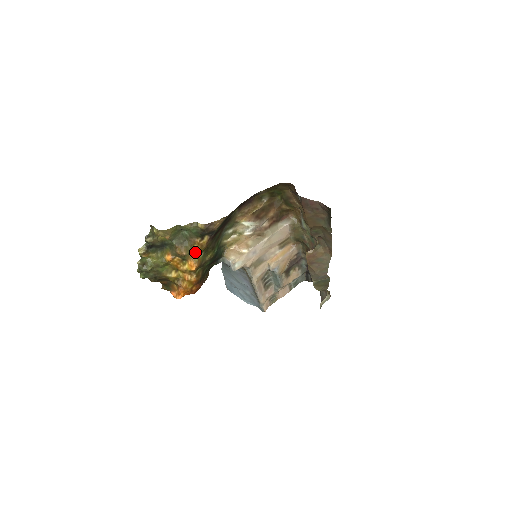
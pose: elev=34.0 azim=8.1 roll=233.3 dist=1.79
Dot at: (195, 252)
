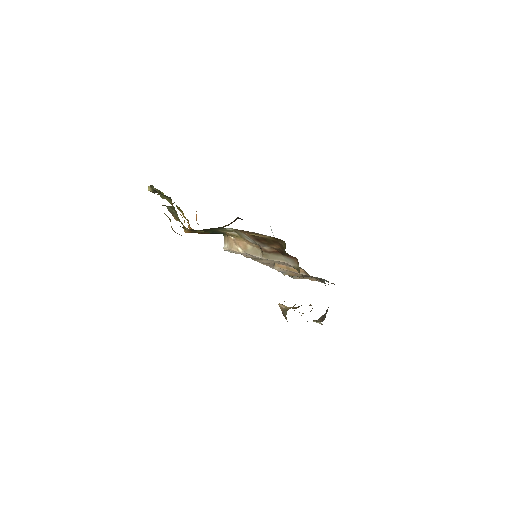
Dot at: occluded
